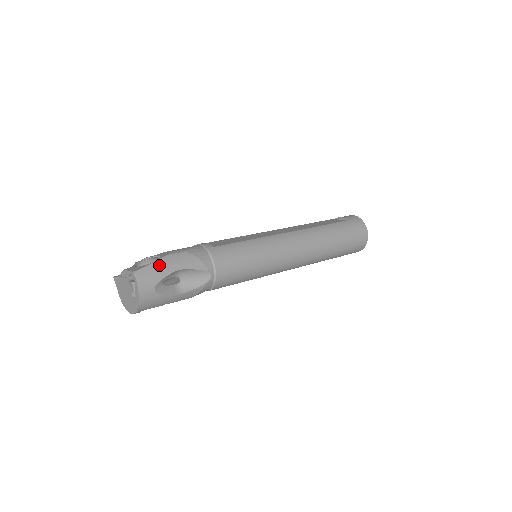
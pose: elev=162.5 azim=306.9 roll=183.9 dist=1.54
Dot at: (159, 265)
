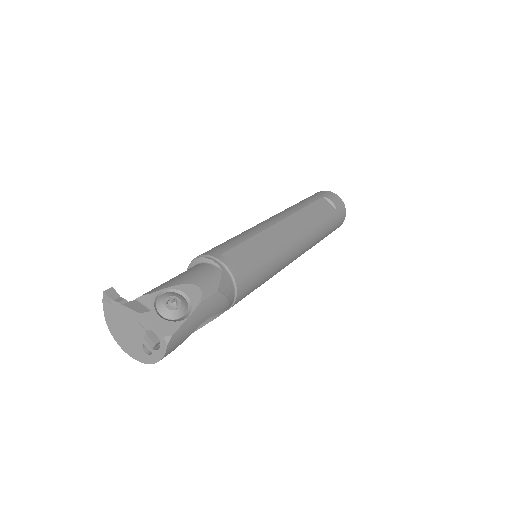
Dot at: (192, 321)
